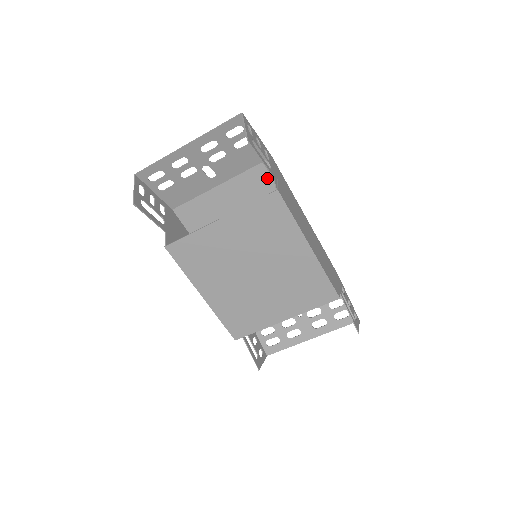
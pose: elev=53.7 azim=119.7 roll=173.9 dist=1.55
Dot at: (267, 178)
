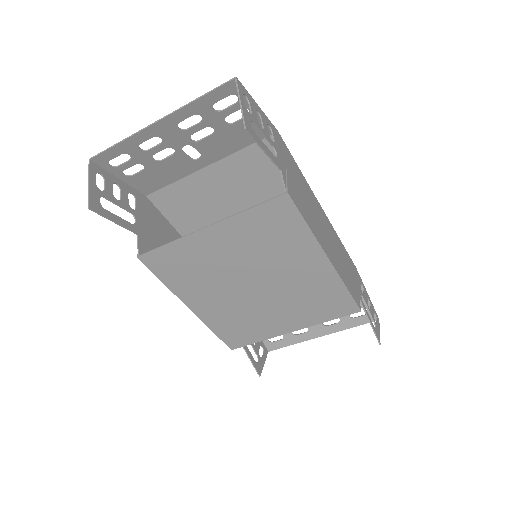
Dot at: occluded
